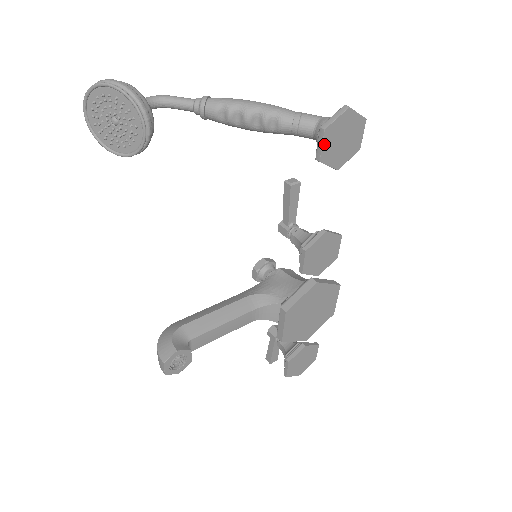
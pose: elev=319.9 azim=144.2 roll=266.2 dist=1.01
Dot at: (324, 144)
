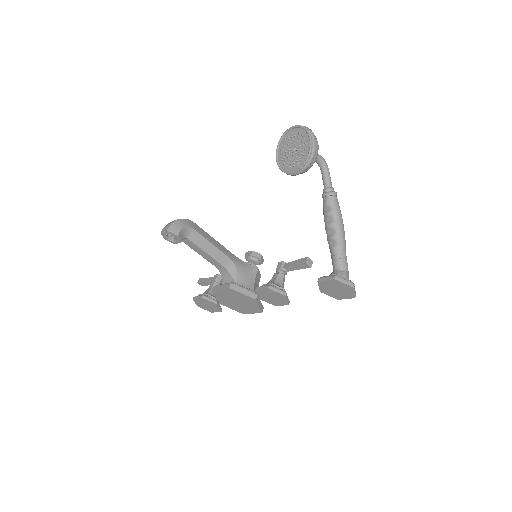
Dot at: (328, 281)
